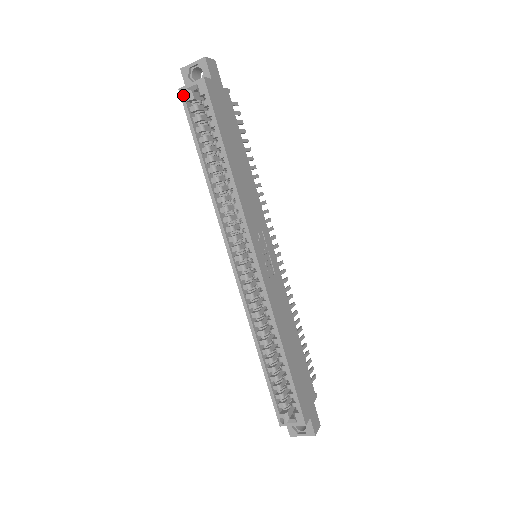
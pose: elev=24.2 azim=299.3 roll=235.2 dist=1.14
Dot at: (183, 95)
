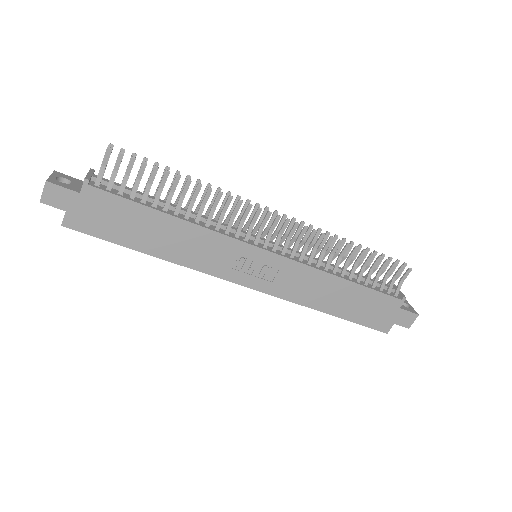
Dot at: occluded
